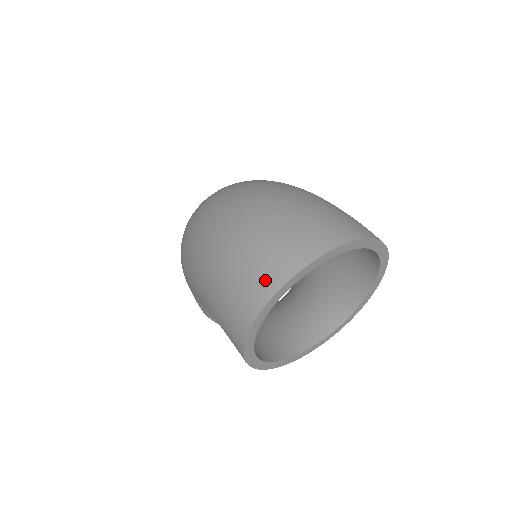
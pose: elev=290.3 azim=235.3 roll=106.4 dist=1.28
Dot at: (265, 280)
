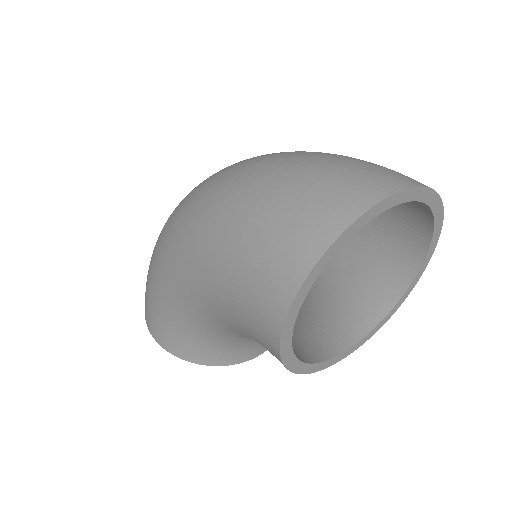
Dot at: (341, 205)
